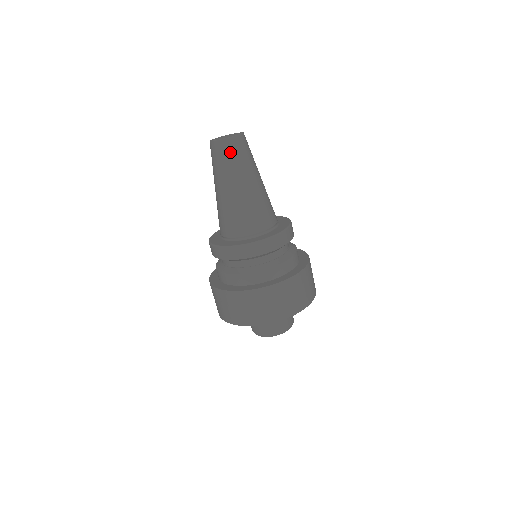
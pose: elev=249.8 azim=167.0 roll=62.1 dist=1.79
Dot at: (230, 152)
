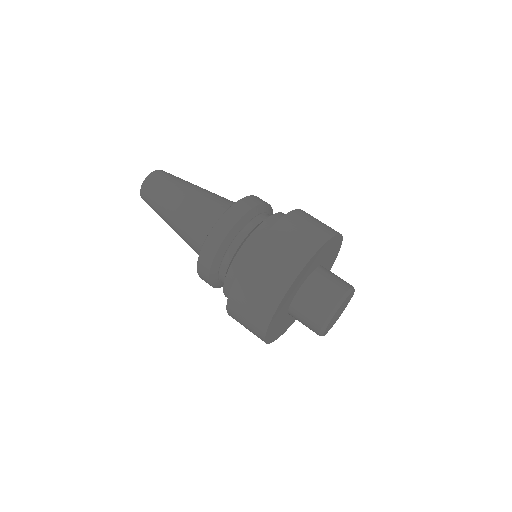
Dot at: (161, 178)
